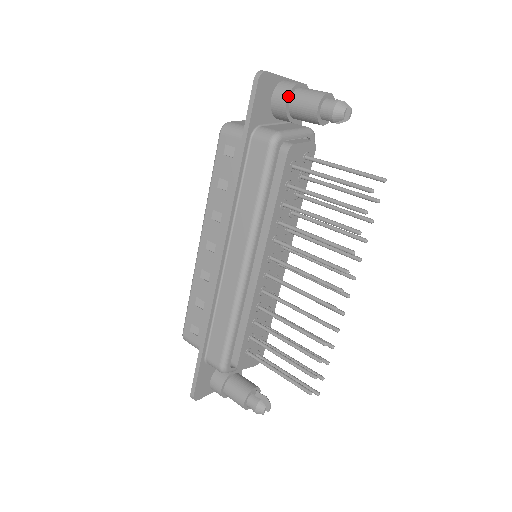
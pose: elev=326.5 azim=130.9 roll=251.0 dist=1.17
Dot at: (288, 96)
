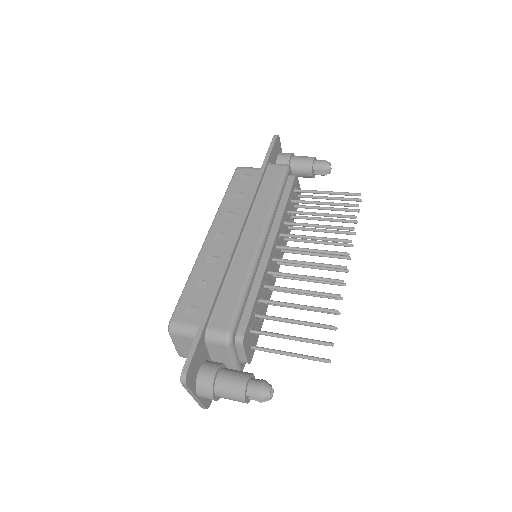
Dot at: (291, 155)
